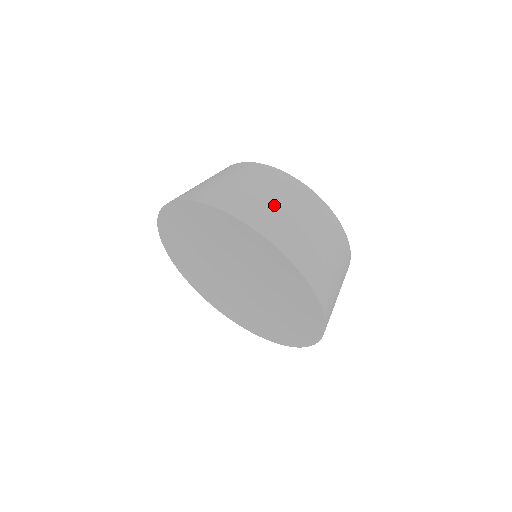
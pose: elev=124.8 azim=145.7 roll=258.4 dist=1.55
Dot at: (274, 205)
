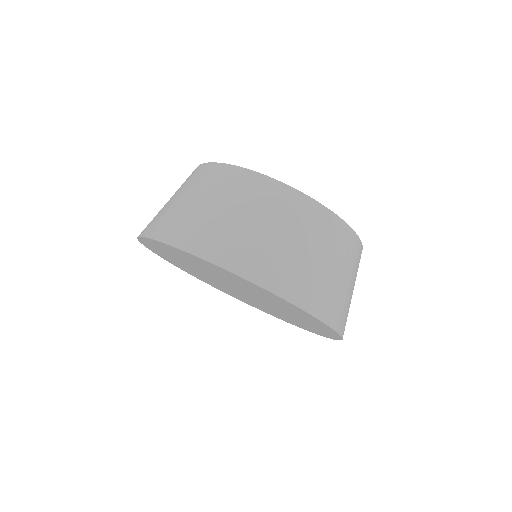
Dot at: (232, 221)
